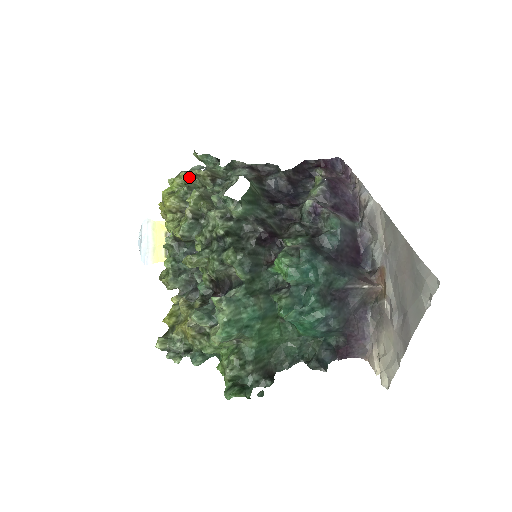
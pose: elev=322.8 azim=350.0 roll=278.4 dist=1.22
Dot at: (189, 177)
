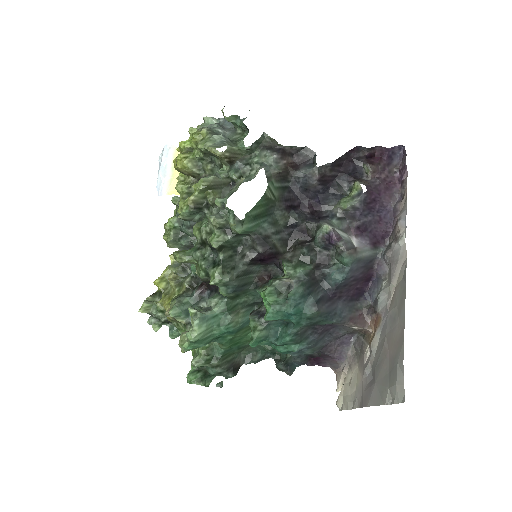
Dot at: occluded
